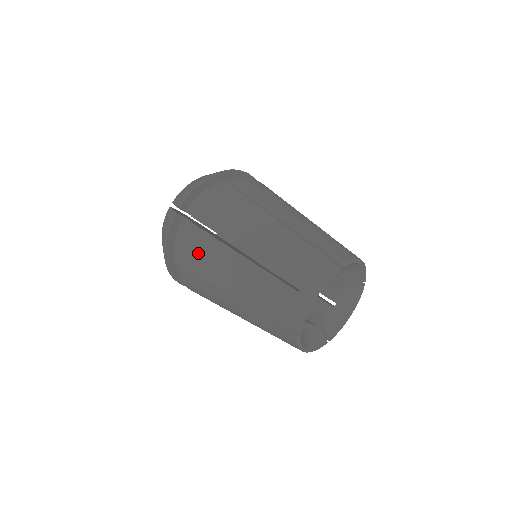
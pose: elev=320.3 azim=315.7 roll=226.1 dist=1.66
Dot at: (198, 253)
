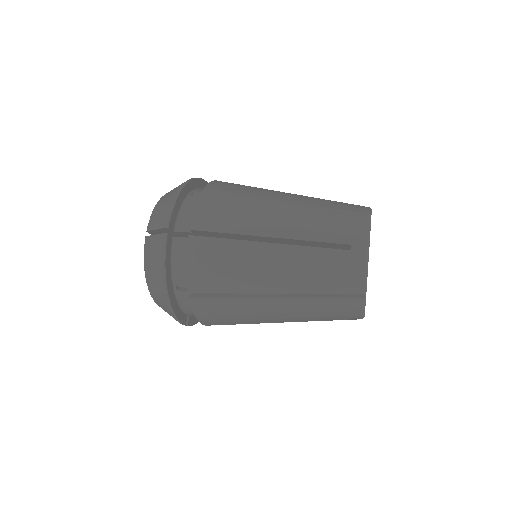
Dot at: (215, 264)
